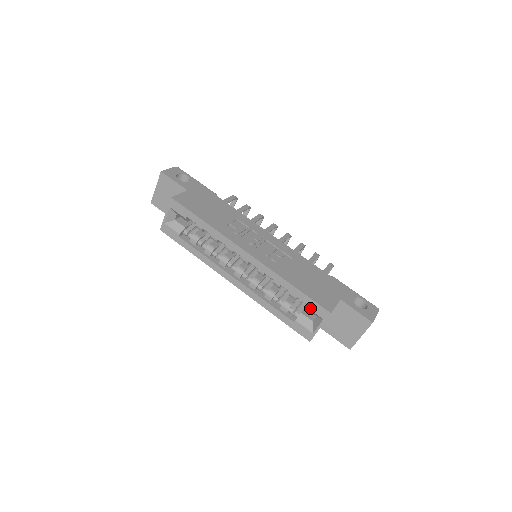
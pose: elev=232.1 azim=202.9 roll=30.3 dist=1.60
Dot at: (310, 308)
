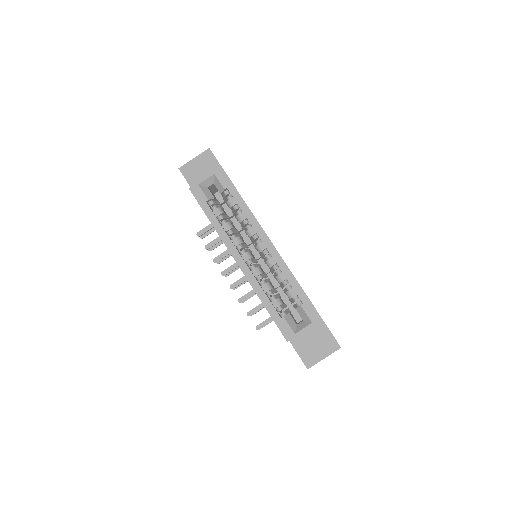
Dot at: (305, 309)
